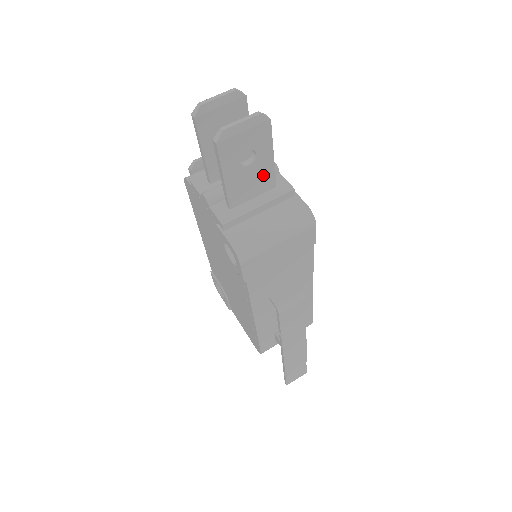
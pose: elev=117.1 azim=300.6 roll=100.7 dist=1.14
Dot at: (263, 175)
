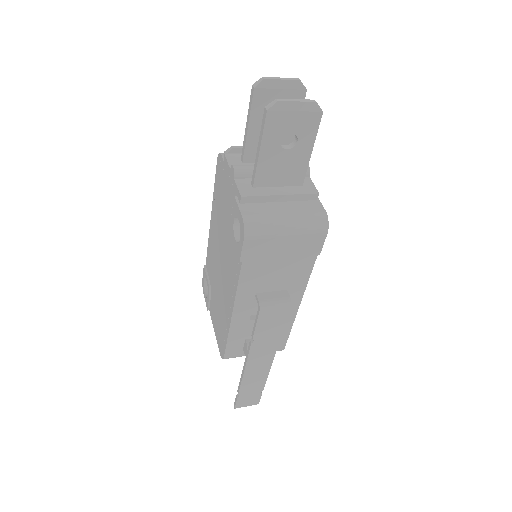
Dot at: (295, 167)
